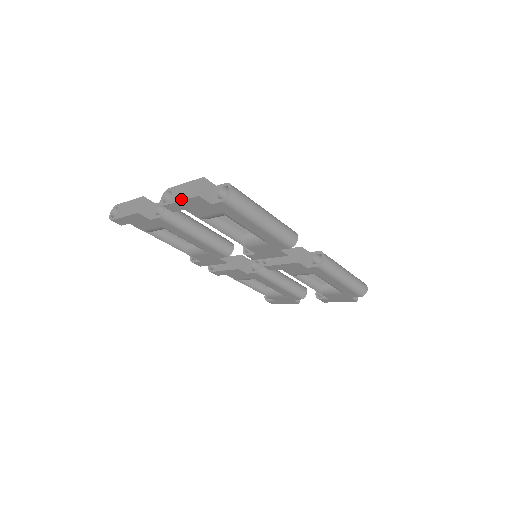
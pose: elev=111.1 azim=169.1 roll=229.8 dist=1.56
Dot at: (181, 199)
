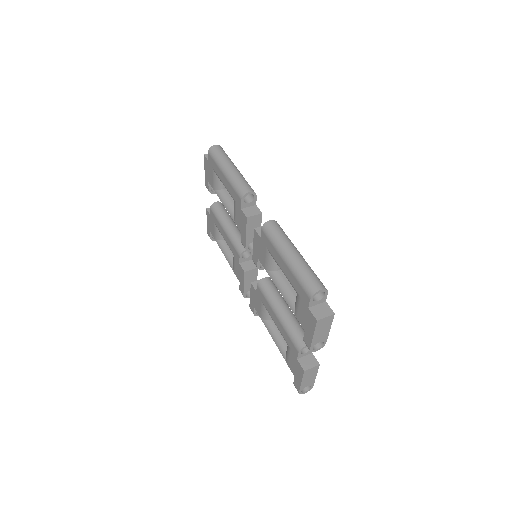
Dot at: occluded
